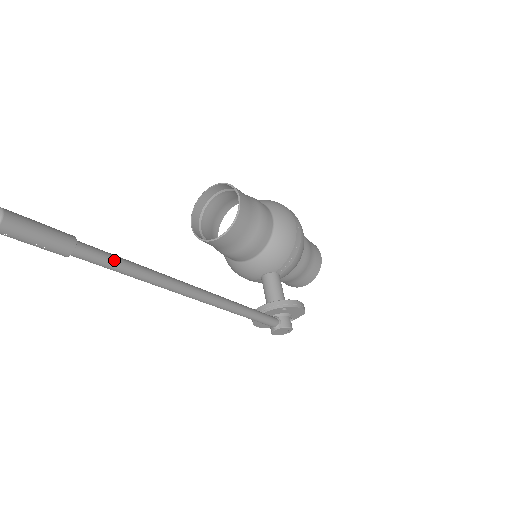
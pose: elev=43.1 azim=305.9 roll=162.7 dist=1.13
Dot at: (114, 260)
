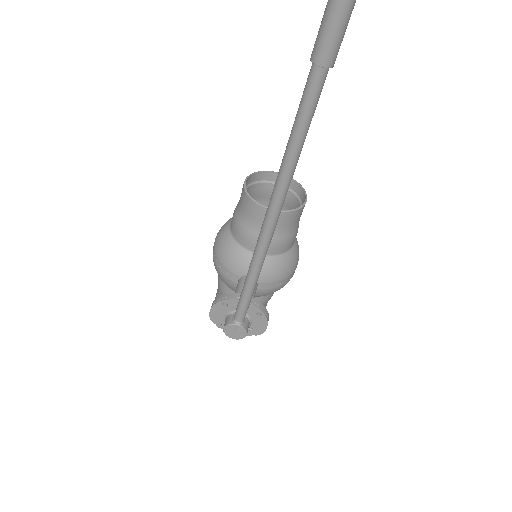
Dot at: (313, 115)
